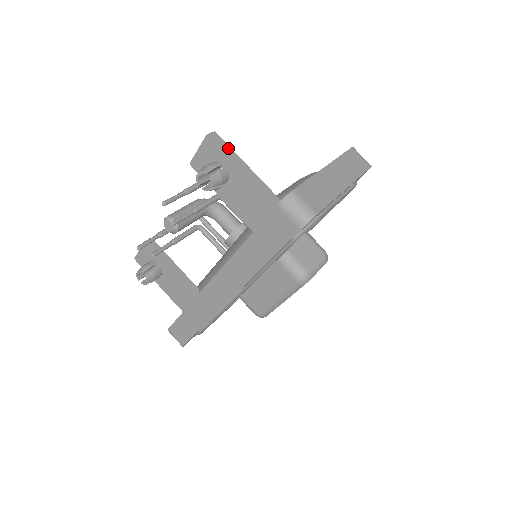
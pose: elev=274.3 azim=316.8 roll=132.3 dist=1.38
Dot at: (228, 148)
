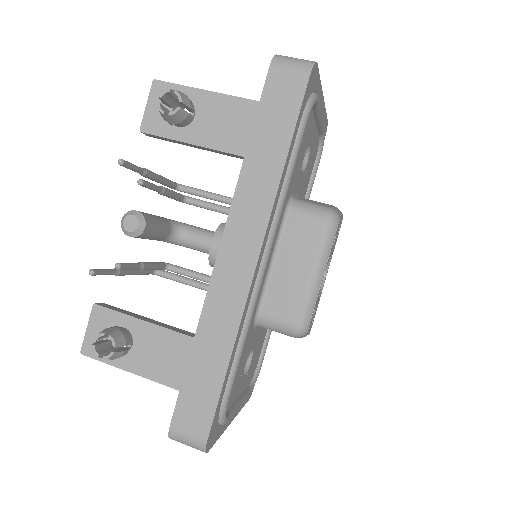
Dot at: occluded
